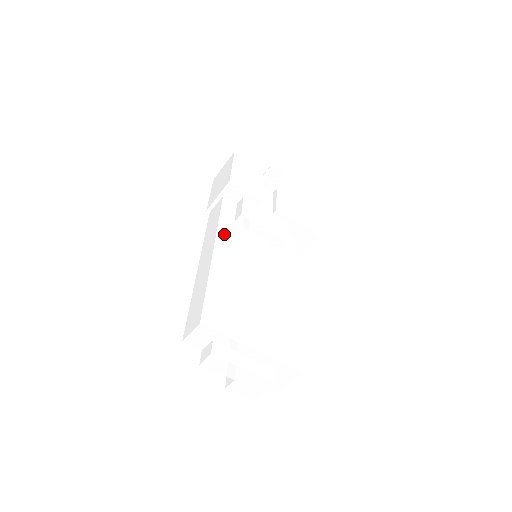
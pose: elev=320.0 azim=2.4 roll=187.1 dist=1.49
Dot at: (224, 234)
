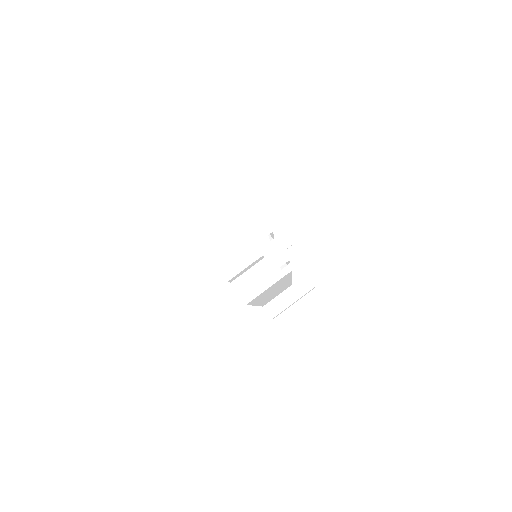
Dot at: occluded
